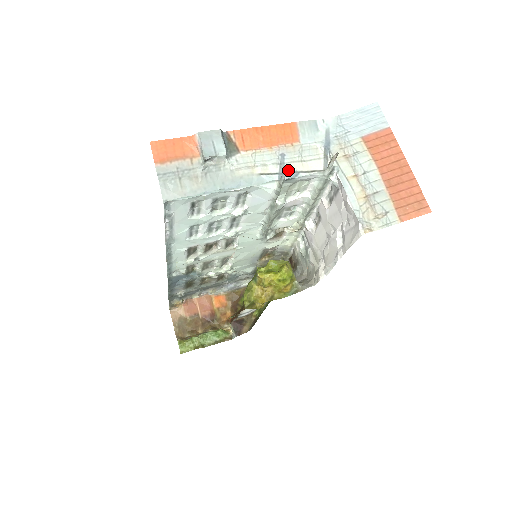
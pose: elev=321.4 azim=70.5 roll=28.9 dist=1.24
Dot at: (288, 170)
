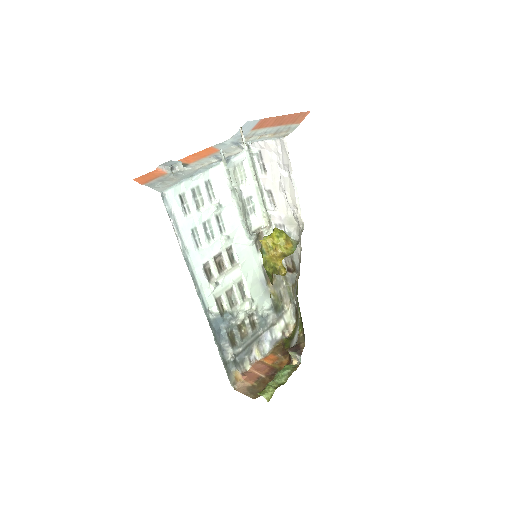
Dot at: occluded
